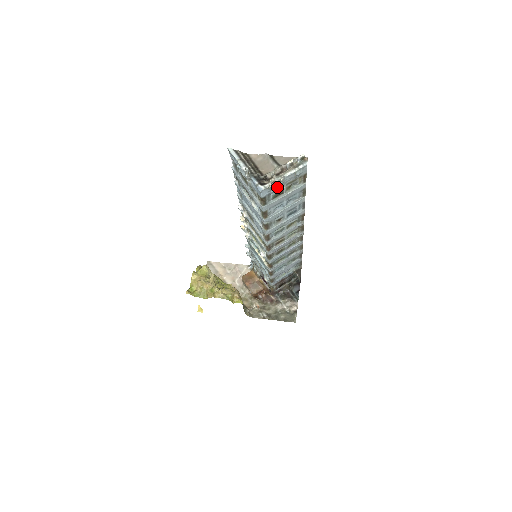
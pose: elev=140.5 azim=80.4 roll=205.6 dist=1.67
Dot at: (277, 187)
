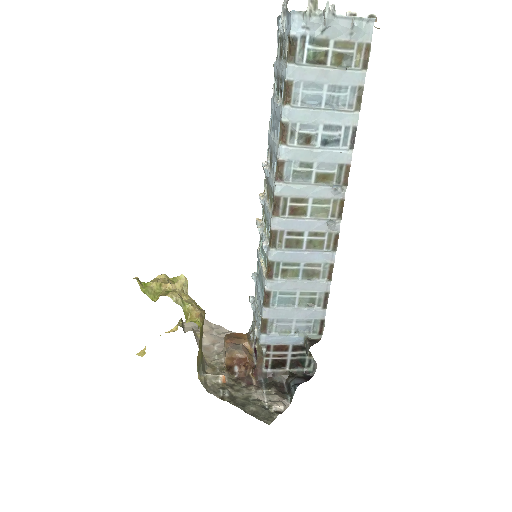
Dot at: (319, 31)
